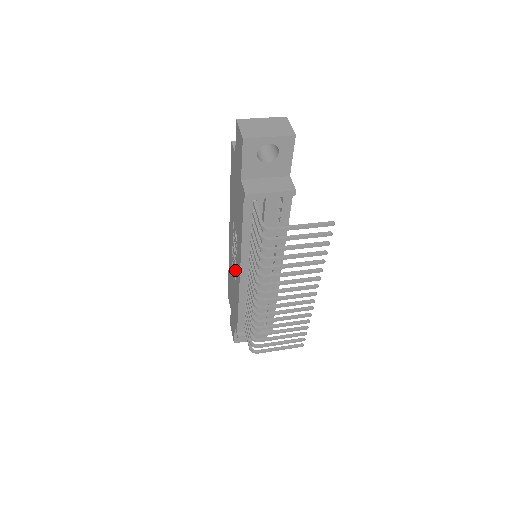
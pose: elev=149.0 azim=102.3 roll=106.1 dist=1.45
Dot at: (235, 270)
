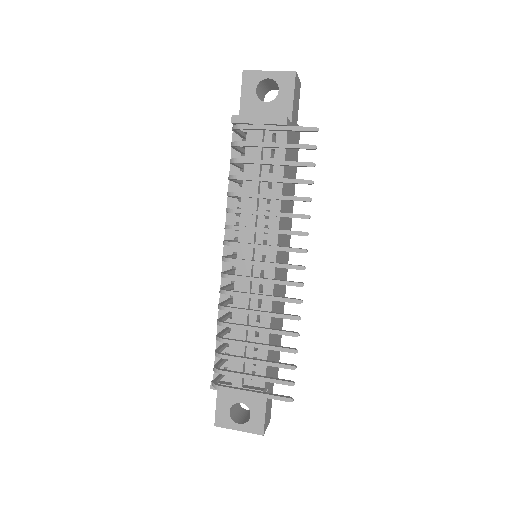
Dot at: occluded
